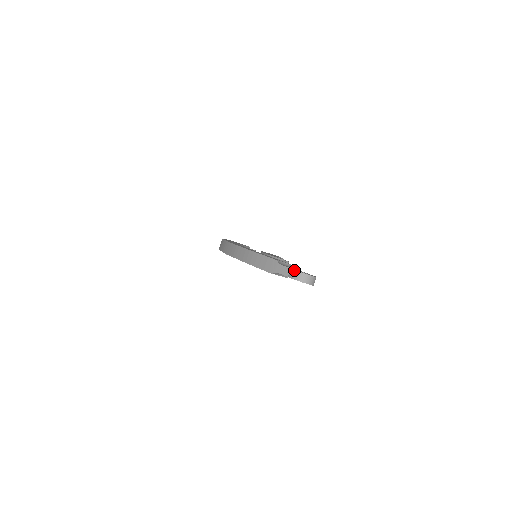
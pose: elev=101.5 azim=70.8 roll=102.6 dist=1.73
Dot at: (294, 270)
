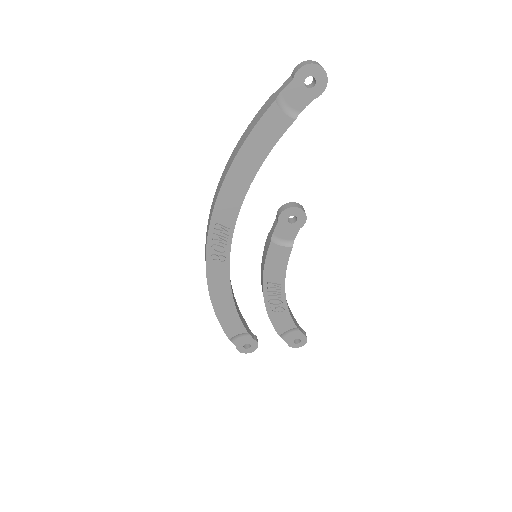
Dot at: (295, 67)
